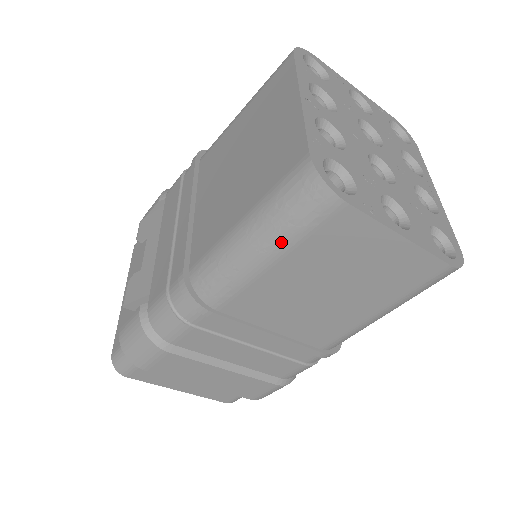
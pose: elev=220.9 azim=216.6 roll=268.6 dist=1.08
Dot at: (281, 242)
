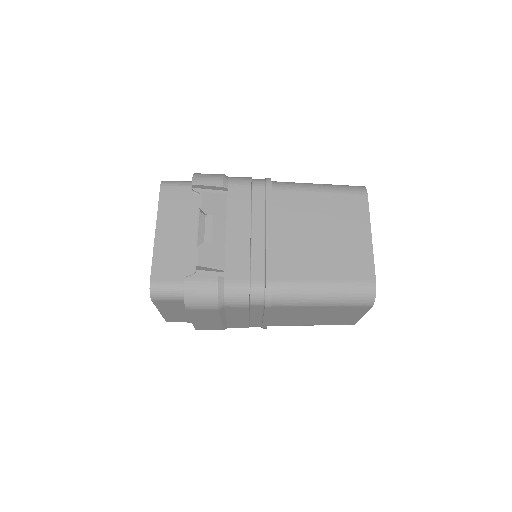
Dot at: (337, 303)
